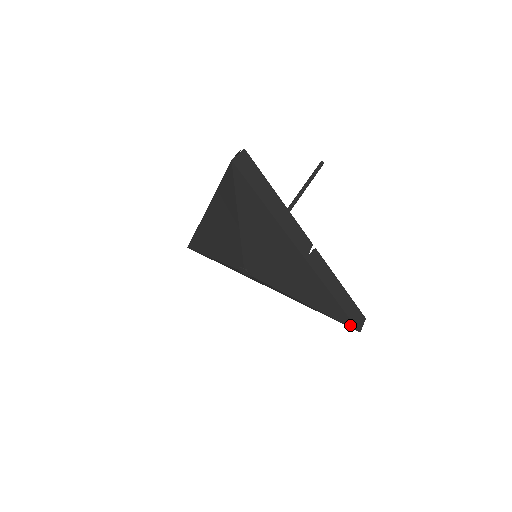
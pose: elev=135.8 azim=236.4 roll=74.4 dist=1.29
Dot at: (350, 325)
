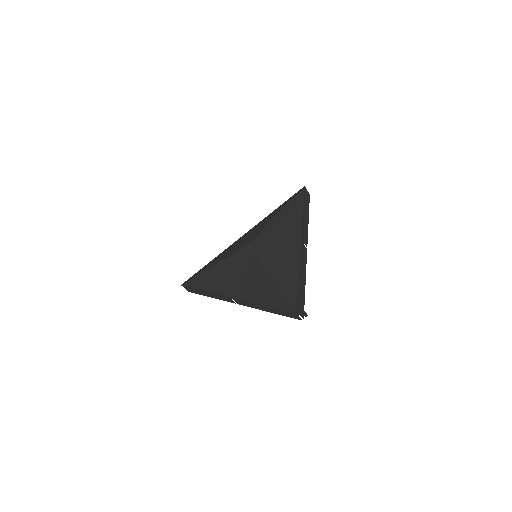
Dot at: (293, 303)
